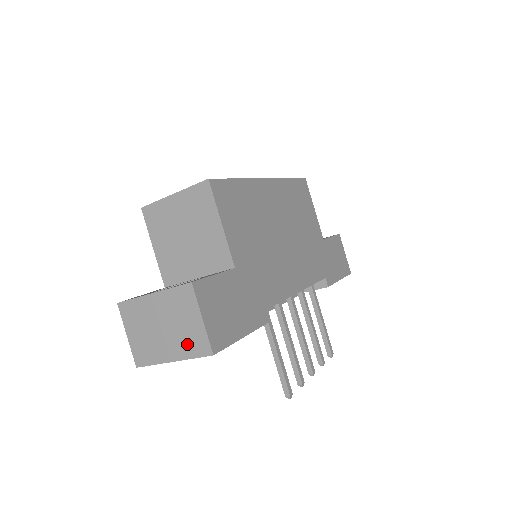
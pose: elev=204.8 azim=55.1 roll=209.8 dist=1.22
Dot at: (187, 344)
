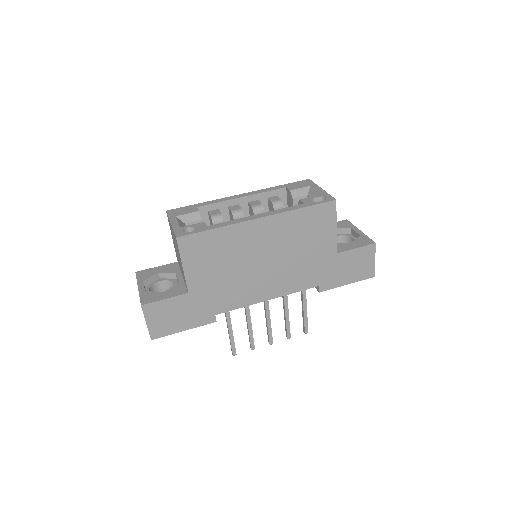
Dot at: occluded
